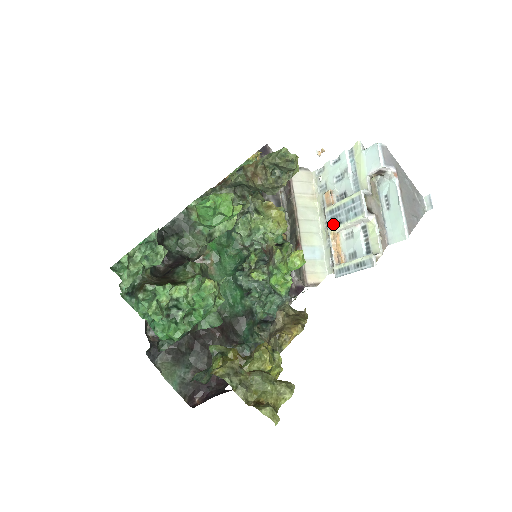
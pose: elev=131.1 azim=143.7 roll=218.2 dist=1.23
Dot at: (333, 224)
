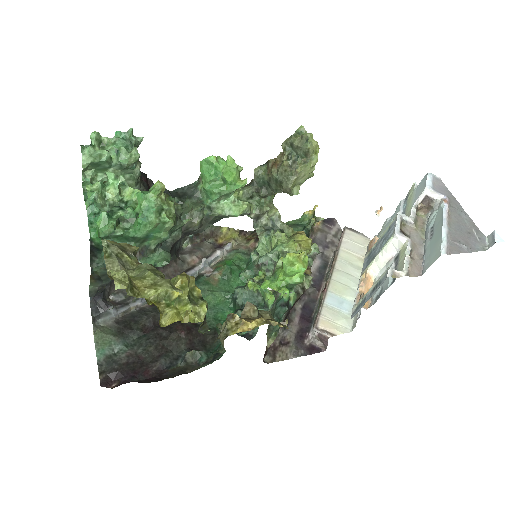
Dot at: (367, 265)
